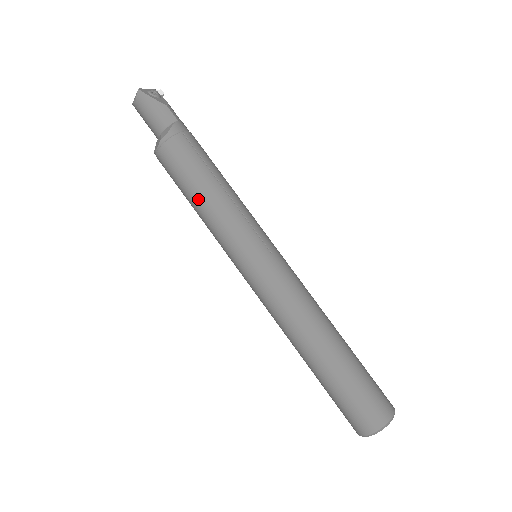
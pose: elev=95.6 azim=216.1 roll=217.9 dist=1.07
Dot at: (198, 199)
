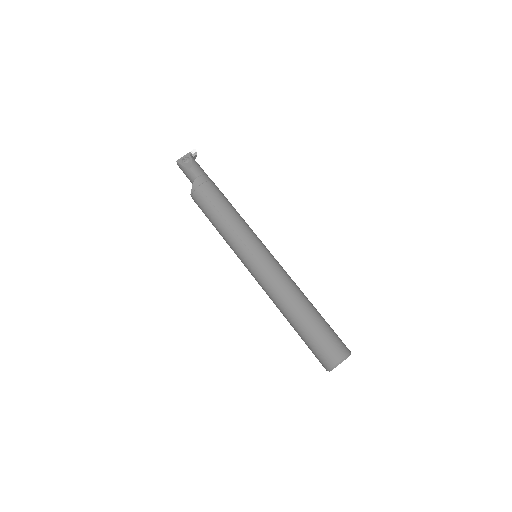
Dot at: occluded
